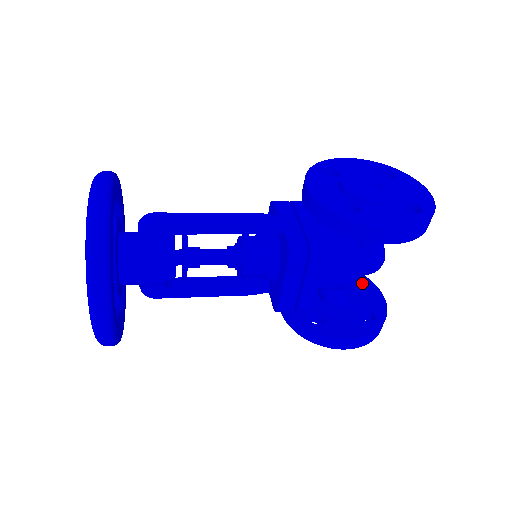
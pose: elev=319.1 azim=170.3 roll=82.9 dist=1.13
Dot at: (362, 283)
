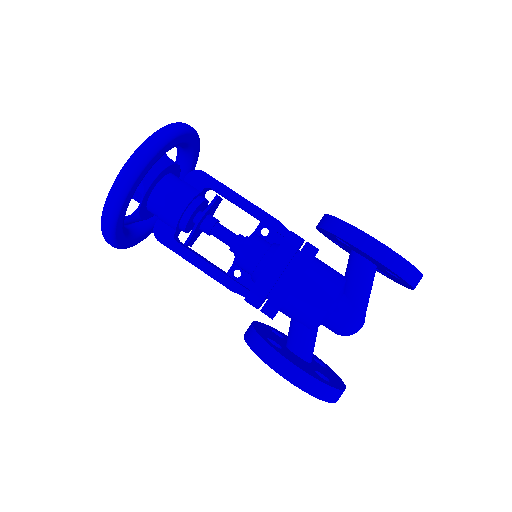
Dot at: (330, 371)
